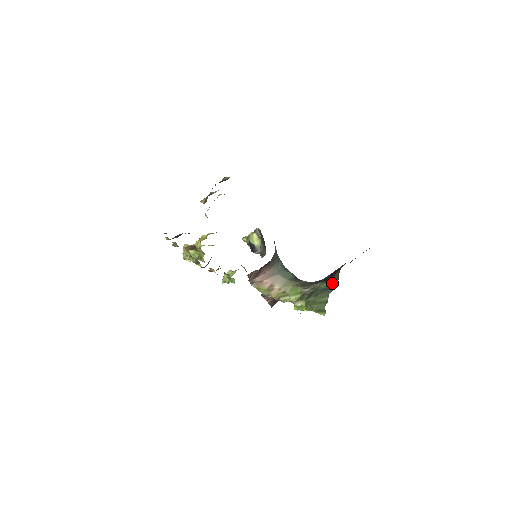
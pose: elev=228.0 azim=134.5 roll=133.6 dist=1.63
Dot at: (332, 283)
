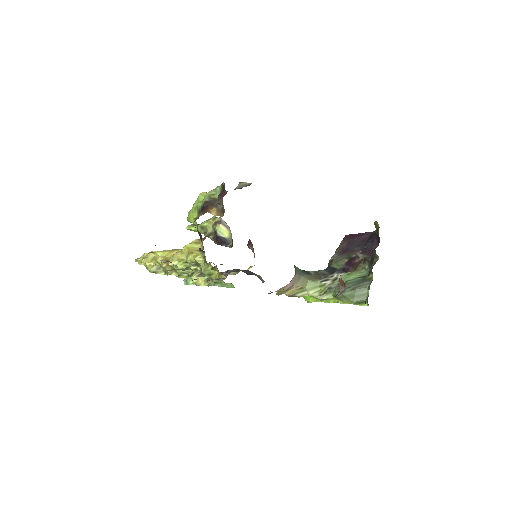
Dot at: (362, 274)
